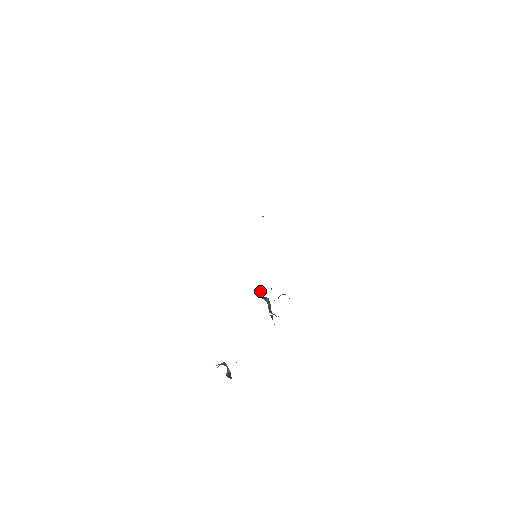
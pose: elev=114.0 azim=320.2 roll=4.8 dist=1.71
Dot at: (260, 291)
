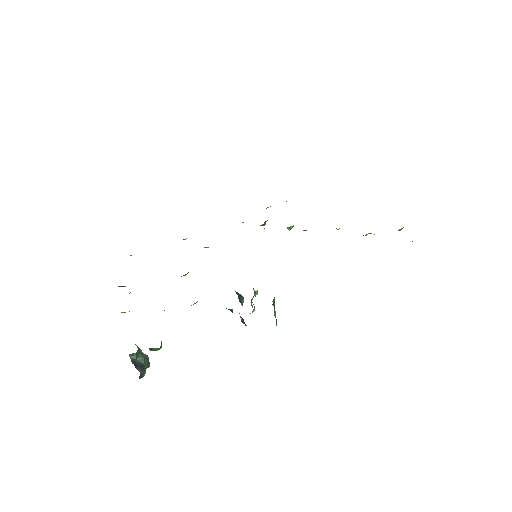
Dot at: occluded
